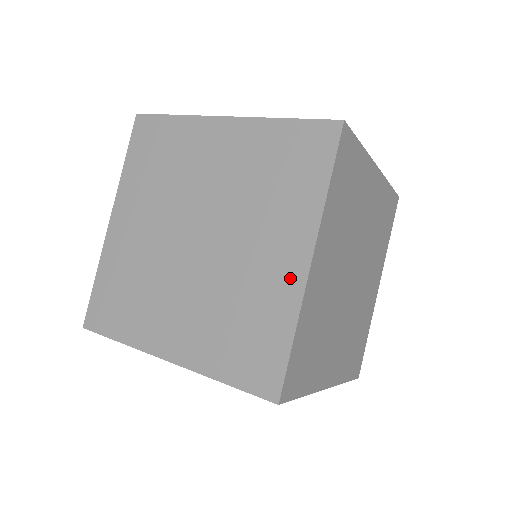
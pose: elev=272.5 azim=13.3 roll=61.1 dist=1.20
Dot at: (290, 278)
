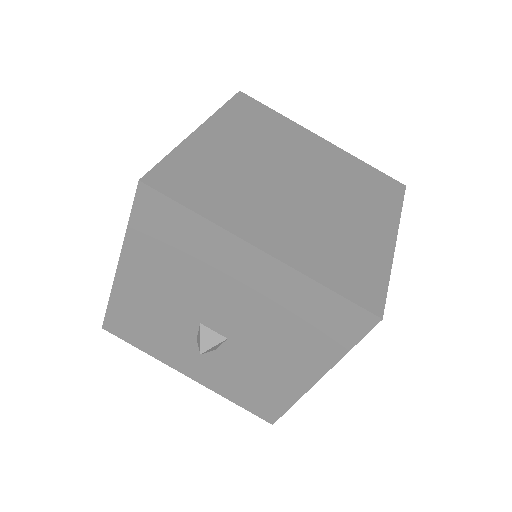
Dot at: (382, 242)
